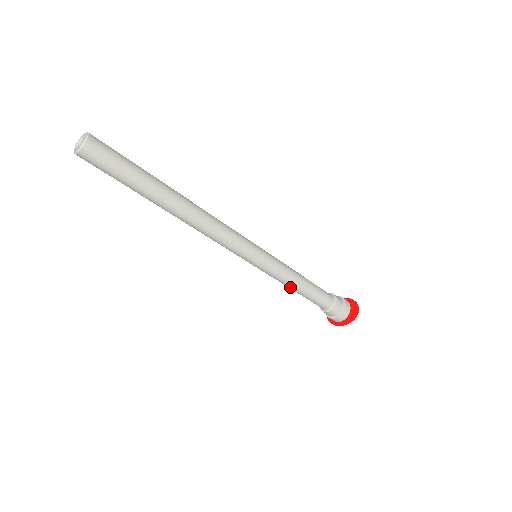
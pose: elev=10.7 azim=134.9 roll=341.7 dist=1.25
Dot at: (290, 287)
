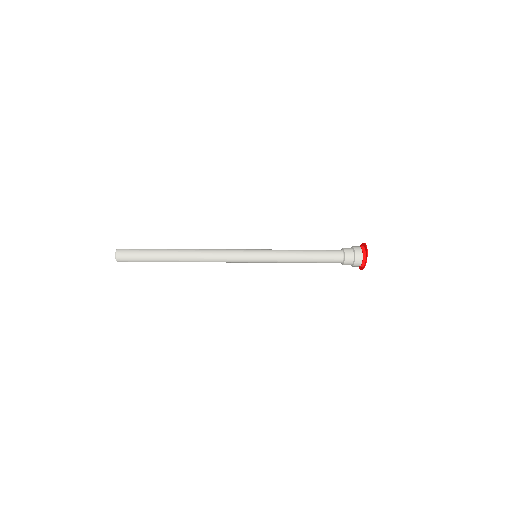
Dot at: (297, 261)
